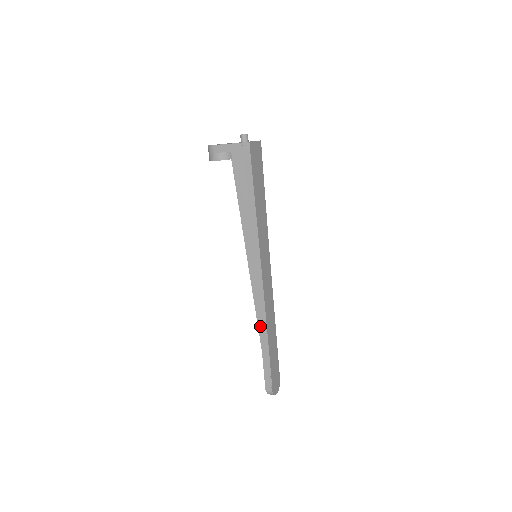
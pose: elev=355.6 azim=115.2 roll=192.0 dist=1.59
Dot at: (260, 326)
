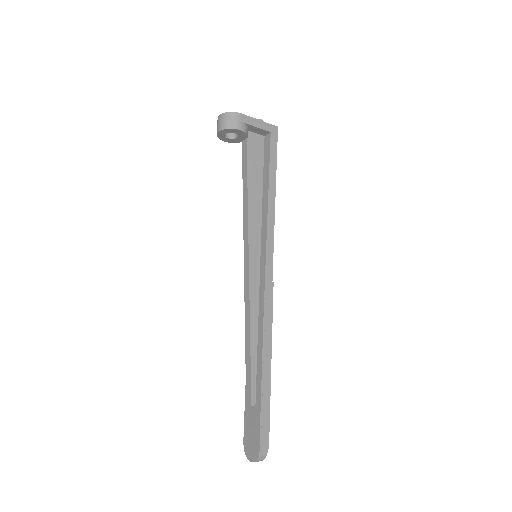
Dot at: (265, 346)
